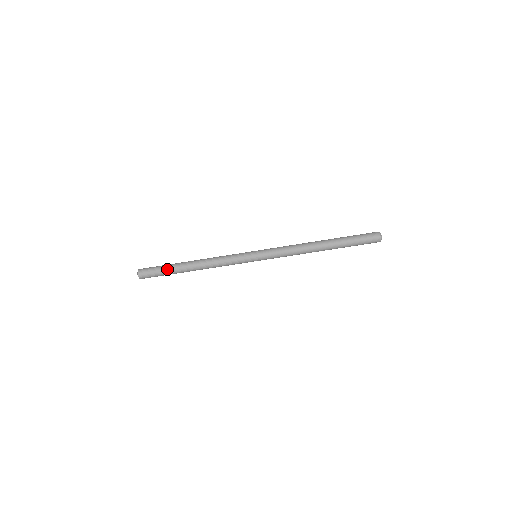
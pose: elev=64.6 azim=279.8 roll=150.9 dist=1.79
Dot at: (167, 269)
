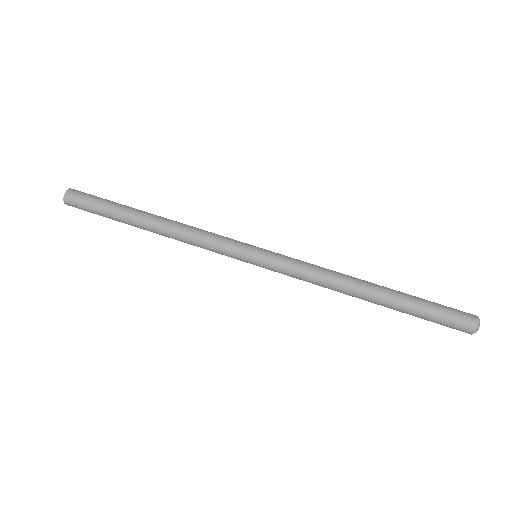
Dot at: occluded
